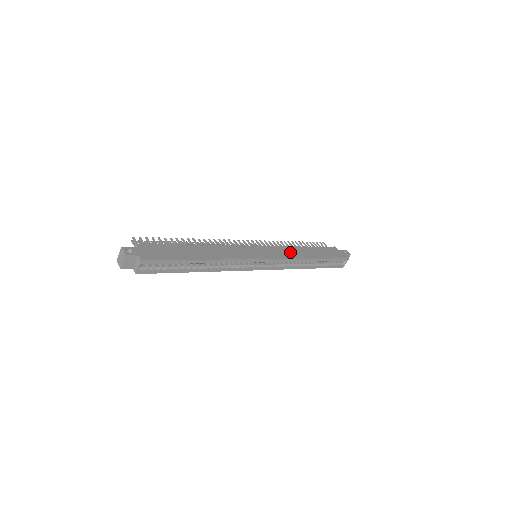
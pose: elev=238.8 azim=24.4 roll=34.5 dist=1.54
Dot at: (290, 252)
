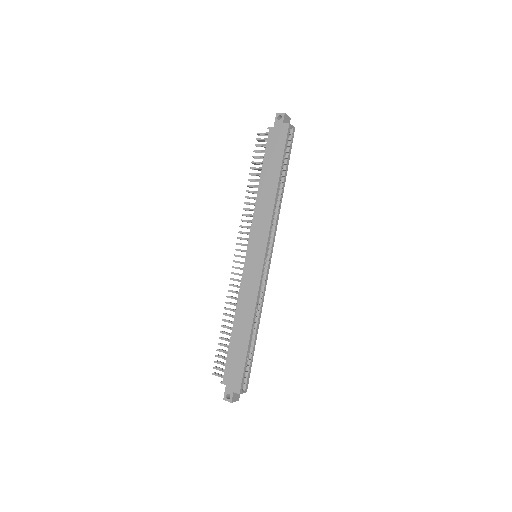
Dot at: (262, 213)
